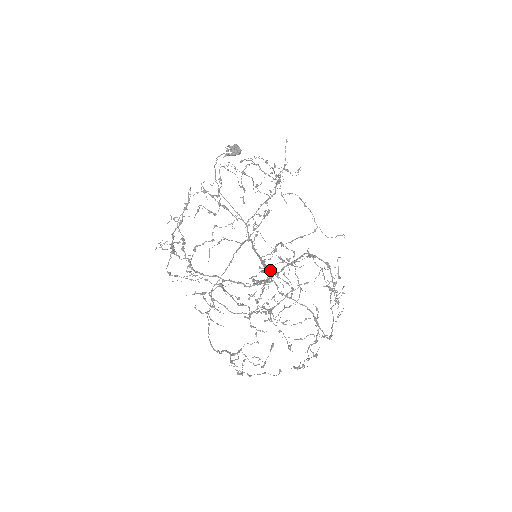
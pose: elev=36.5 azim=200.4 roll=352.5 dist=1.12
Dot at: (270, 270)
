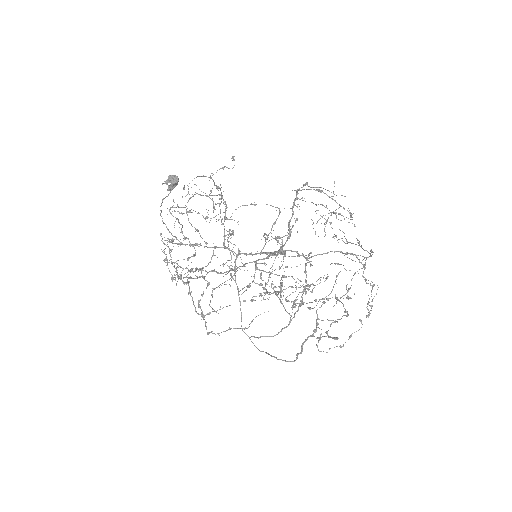
Dot at: (271, 283)
